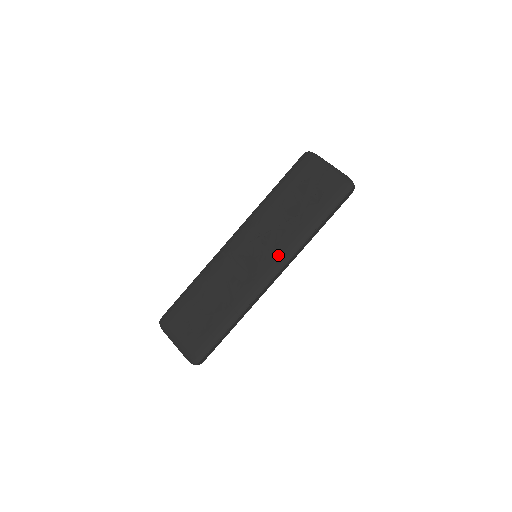
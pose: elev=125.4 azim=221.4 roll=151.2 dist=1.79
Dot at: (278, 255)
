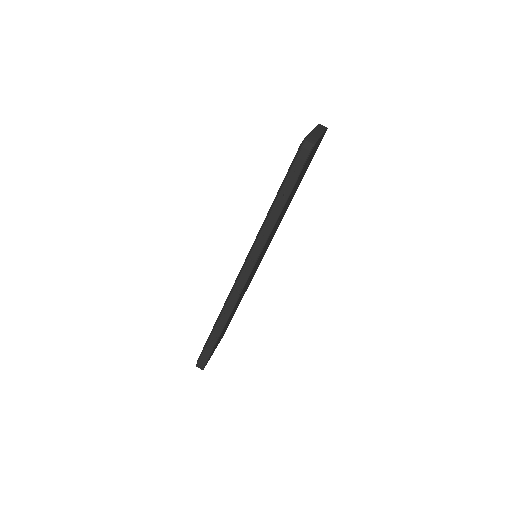
Dot at: occluded
